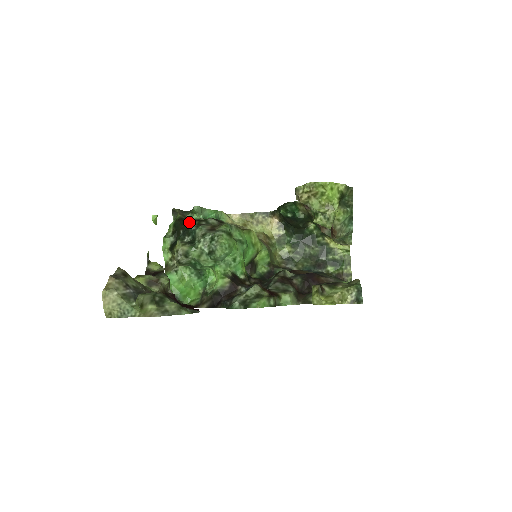
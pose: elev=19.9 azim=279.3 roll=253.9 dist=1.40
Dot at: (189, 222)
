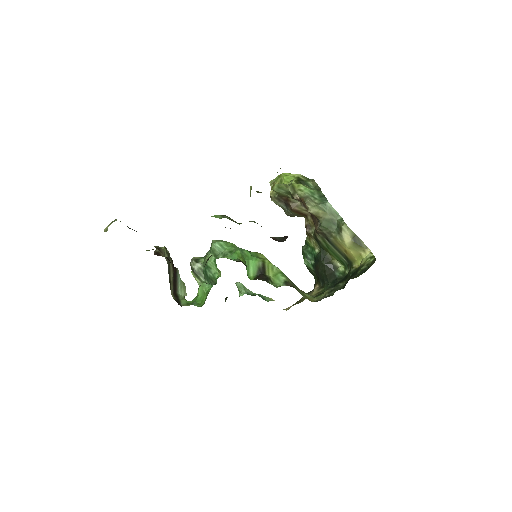
Dot at: occluded
